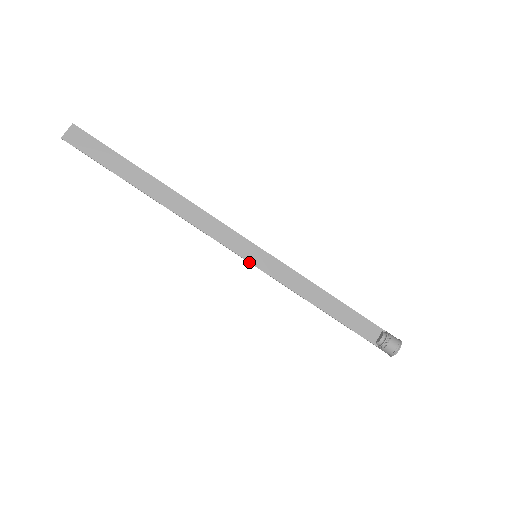
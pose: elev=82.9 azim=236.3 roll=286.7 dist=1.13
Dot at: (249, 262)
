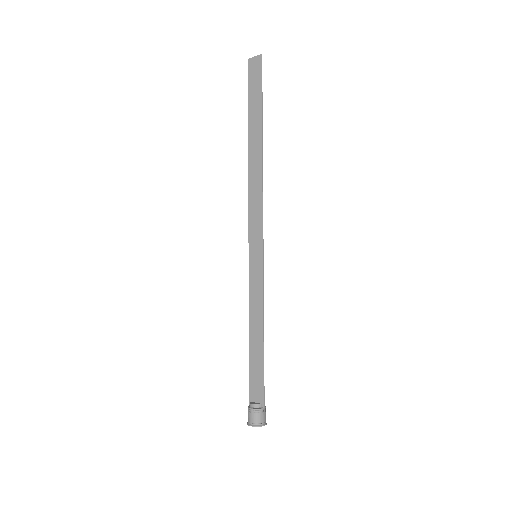
Dot at: (249, 254)
